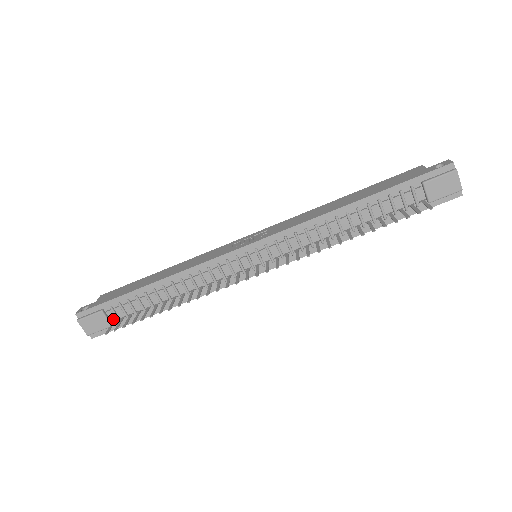
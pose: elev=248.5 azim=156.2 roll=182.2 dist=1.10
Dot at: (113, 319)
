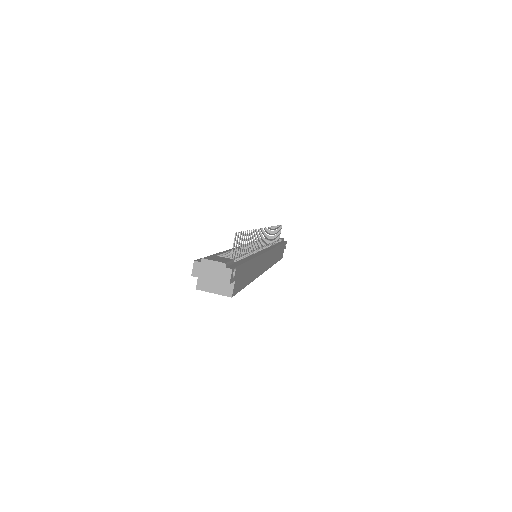
Dot at: occluded
